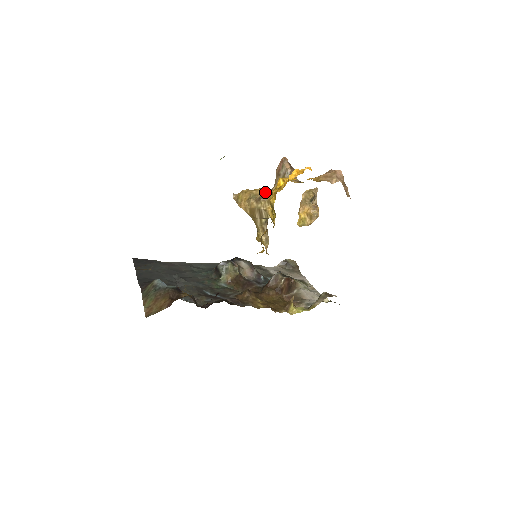
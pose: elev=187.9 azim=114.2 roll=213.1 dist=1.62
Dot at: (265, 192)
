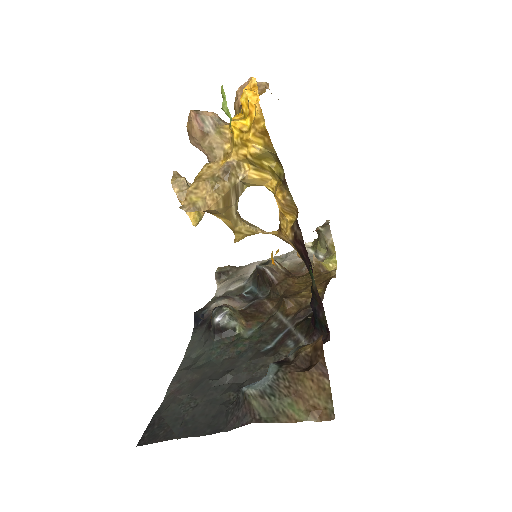
Dot at: (214, 166)
